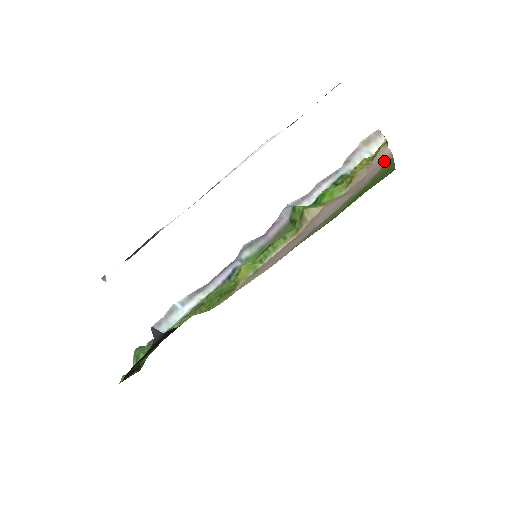
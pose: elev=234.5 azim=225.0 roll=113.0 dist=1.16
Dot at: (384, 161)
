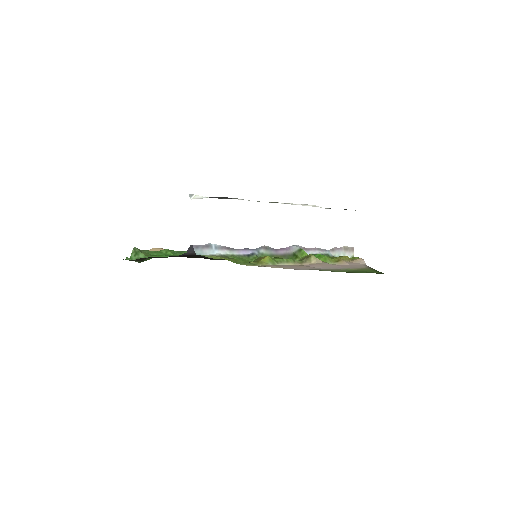
Dot at: (363, 266)
